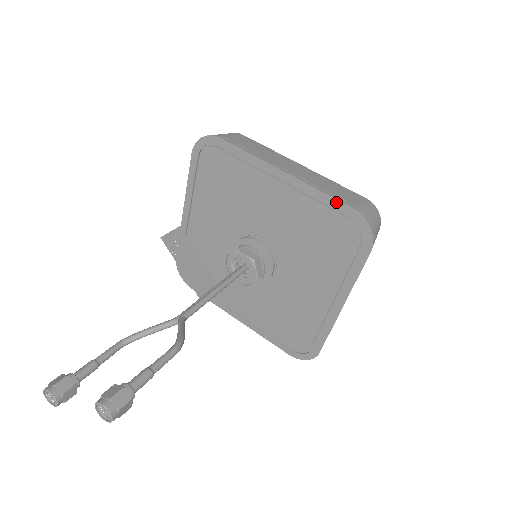
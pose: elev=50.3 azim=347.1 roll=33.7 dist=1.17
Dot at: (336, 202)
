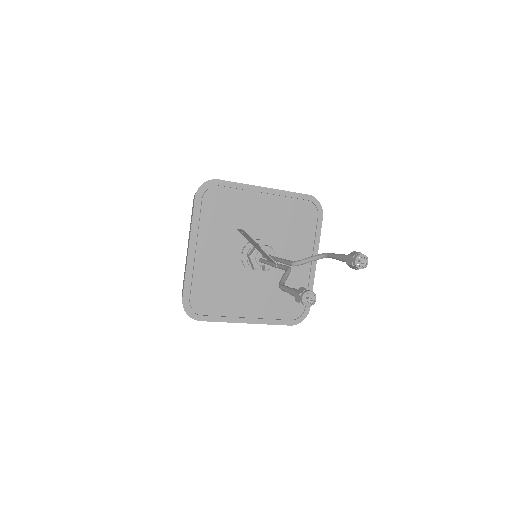
Dot at: (299, 195)
